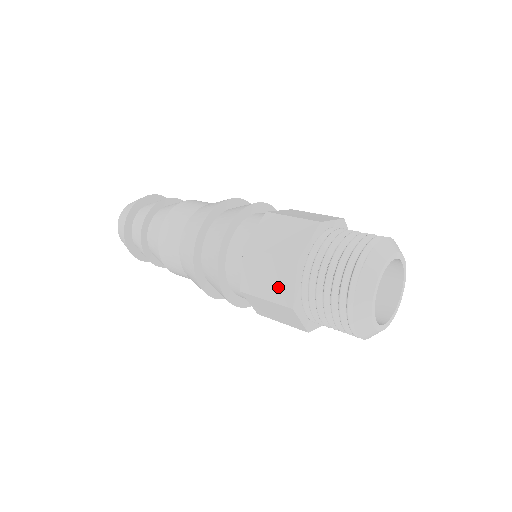
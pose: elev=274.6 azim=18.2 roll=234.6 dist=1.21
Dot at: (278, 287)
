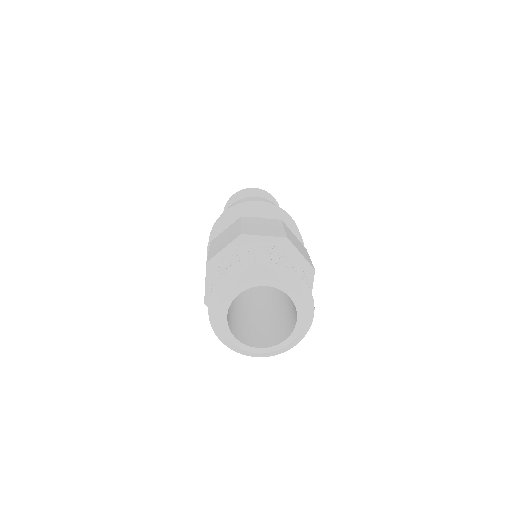
Dot at: occluded
